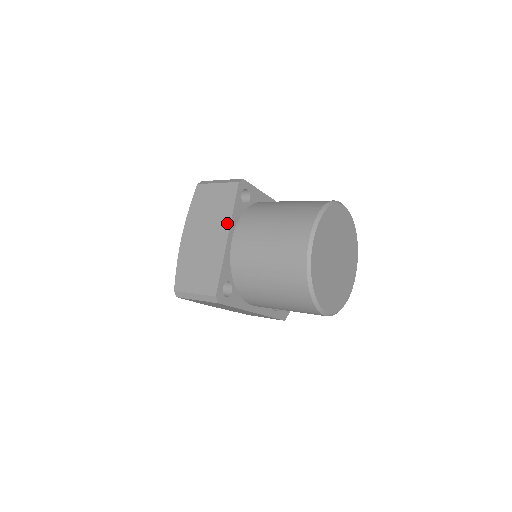
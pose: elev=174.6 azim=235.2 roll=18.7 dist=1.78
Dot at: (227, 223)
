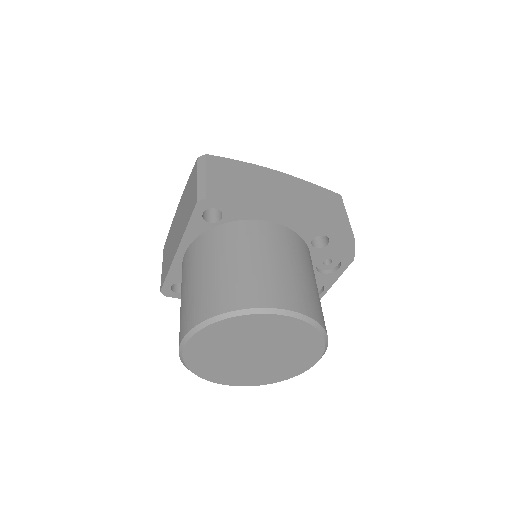
Dot at: (181, 236)
